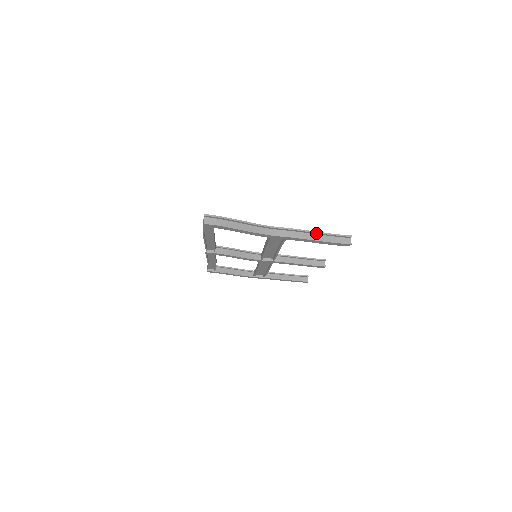
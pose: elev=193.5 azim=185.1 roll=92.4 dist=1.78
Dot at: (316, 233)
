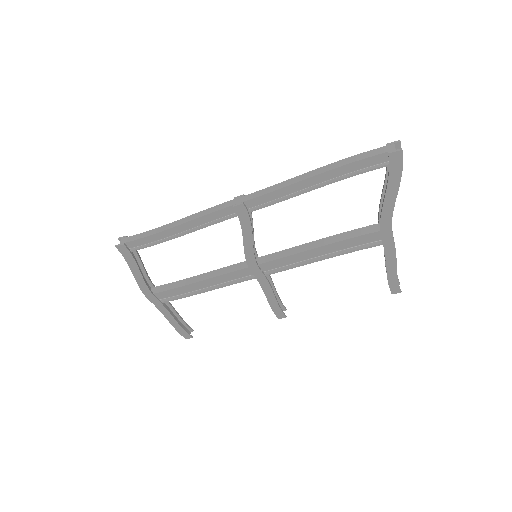
Dot at: occluded
